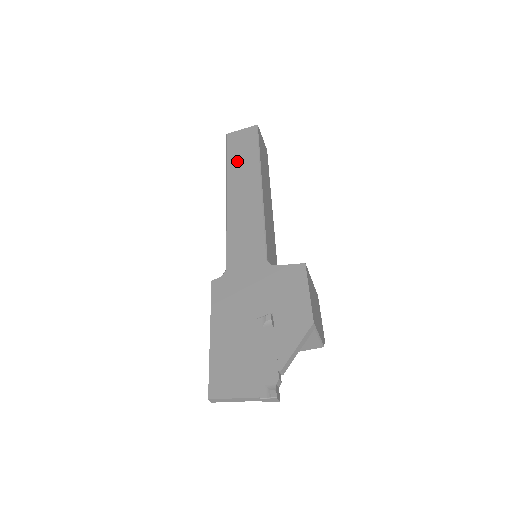
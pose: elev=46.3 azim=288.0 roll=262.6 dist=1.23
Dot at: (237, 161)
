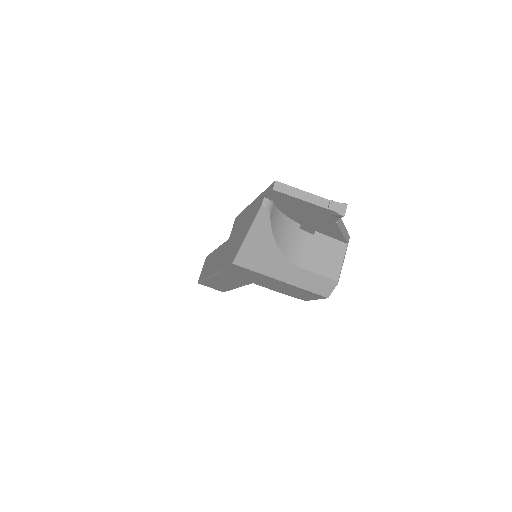
Dot at: occluded
